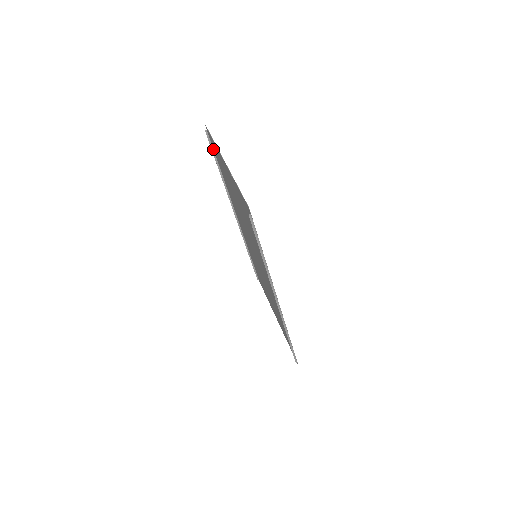
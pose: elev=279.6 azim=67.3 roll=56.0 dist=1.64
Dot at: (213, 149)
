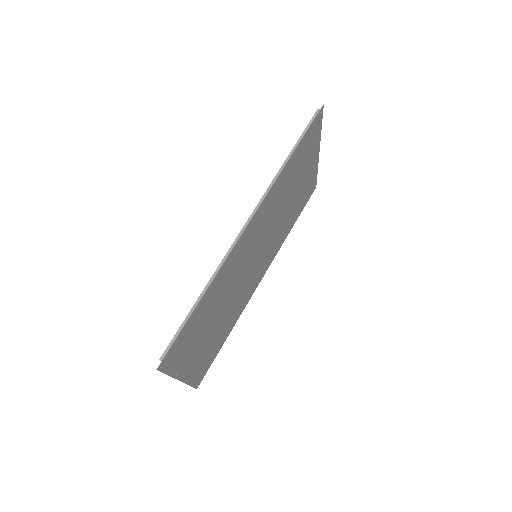
Dot at: occluded
